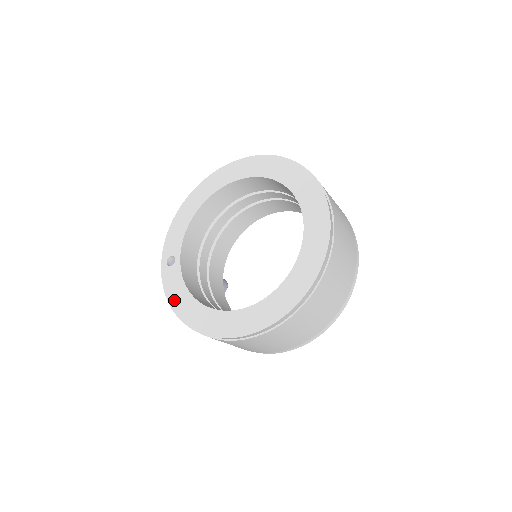
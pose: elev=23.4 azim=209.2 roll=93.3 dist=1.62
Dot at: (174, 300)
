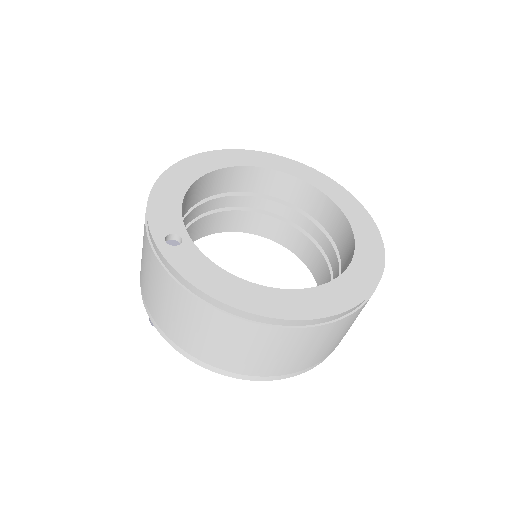
Dot at: (208, 285)
